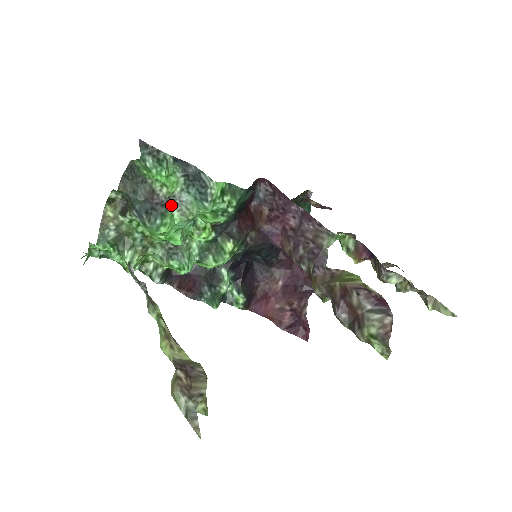
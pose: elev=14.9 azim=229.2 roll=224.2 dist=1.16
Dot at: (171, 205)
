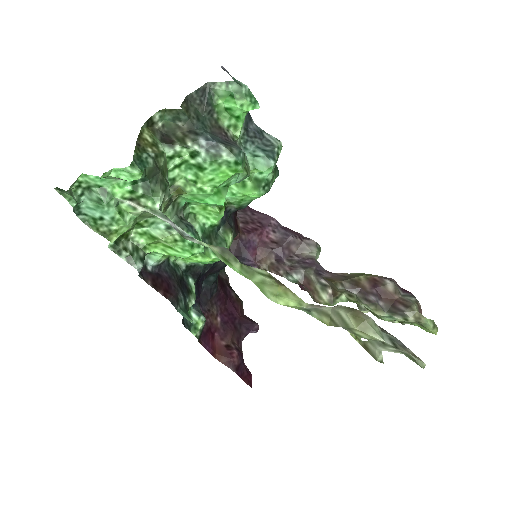
Dot at: occluded
